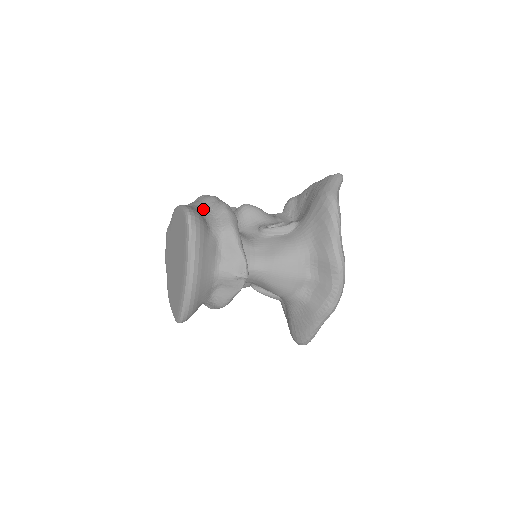
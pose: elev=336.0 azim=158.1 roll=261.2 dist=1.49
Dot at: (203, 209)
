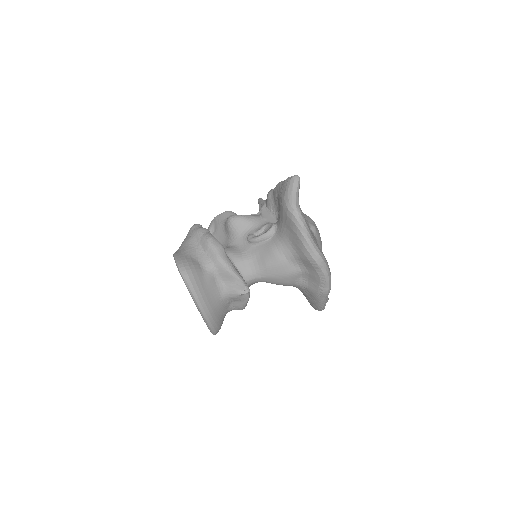
Dot at: (194, 248)
